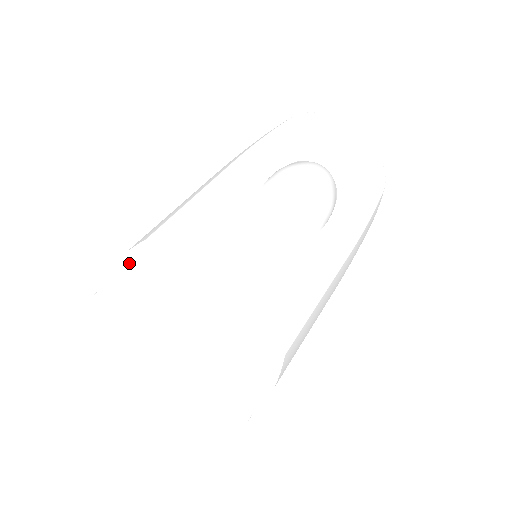
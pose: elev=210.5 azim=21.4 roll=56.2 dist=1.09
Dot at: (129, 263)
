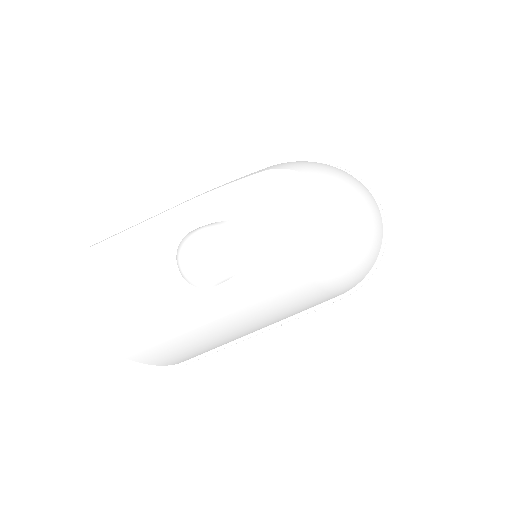
Dot at: occluded
